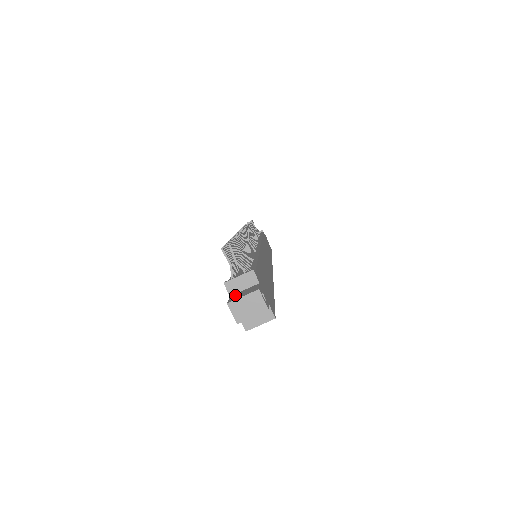
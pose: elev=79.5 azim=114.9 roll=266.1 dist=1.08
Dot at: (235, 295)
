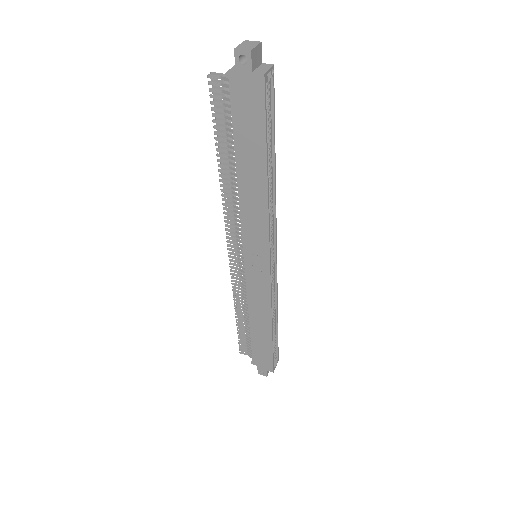
Dot at: (237, 66)
